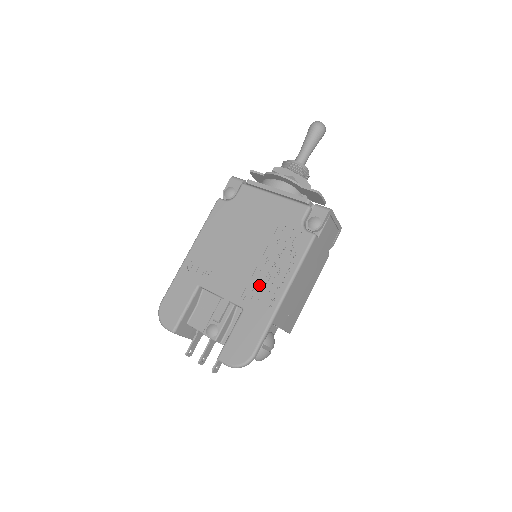
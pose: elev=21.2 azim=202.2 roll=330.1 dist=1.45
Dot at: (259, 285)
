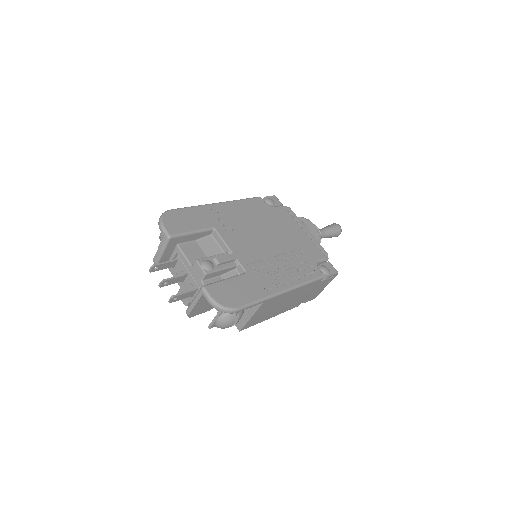
Dot at: (267, 269)
